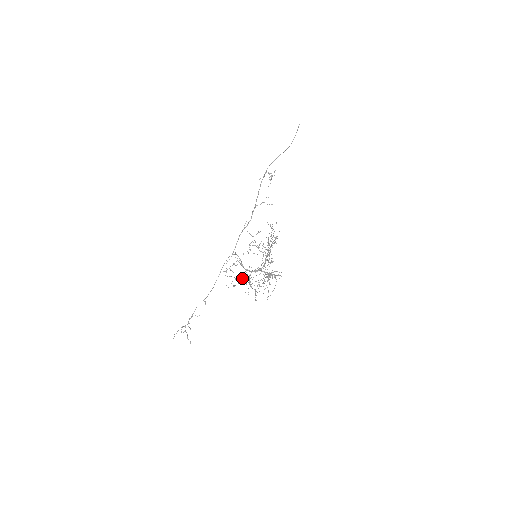
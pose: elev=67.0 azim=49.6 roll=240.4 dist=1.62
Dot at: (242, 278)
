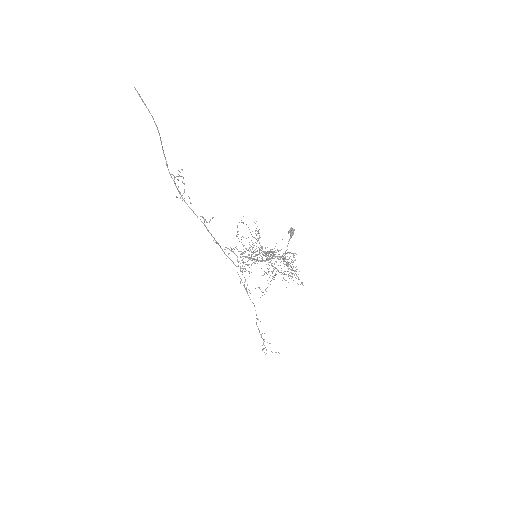
Dot at: occluded
